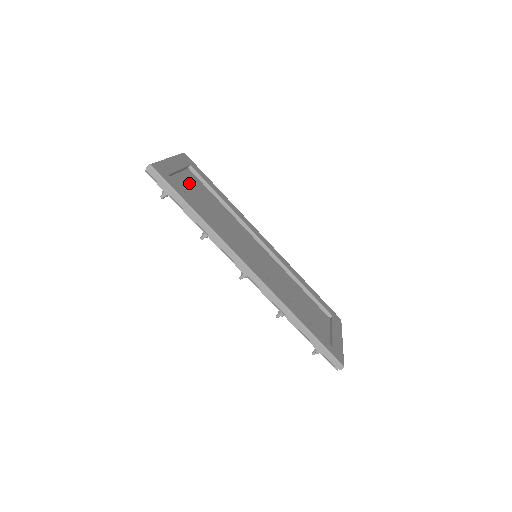
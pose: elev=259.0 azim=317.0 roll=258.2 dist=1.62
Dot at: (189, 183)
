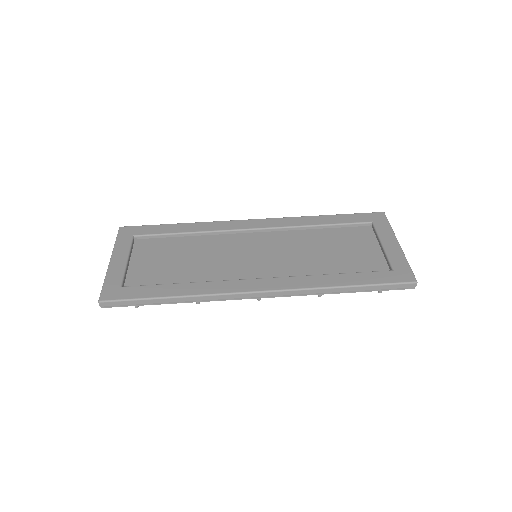
Dot at: (146, 260)
